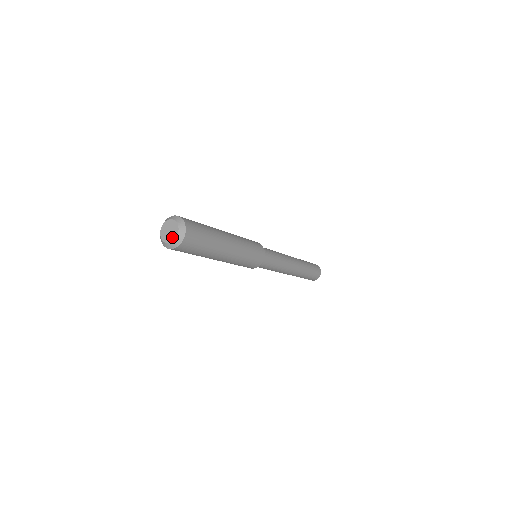
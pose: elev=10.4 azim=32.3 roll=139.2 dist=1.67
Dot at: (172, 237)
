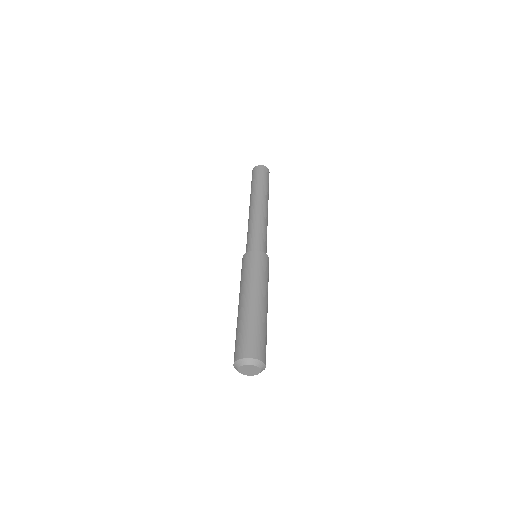
Dot at: (256, 372)
